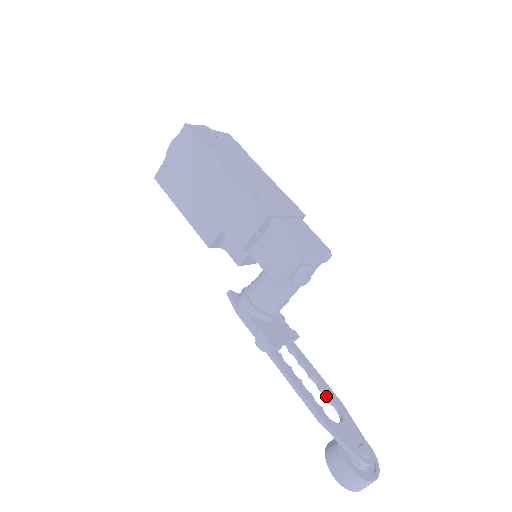
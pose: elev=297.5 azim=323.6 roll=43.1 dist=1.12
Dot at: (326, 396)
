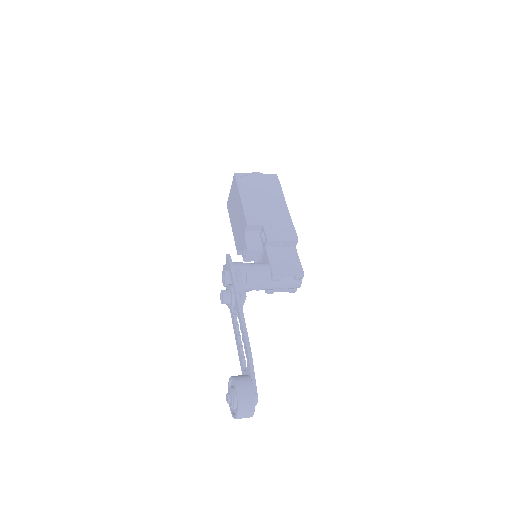
Dot at: (241, 354)
